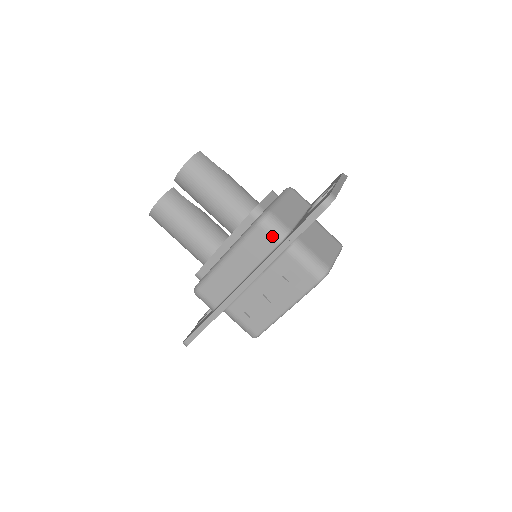
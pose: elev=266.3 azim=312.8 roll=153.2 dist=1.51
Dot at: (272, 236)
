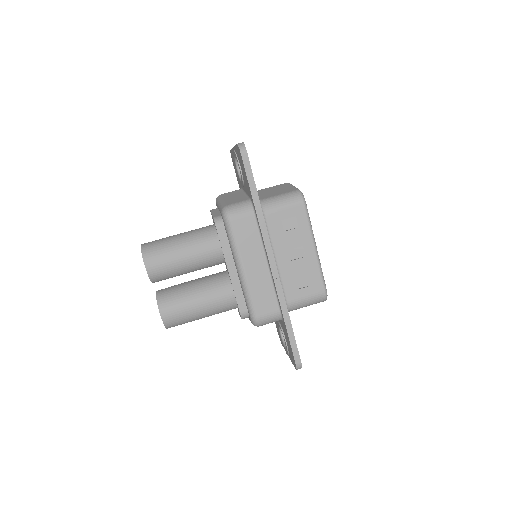
Dot at: (245, 215)
